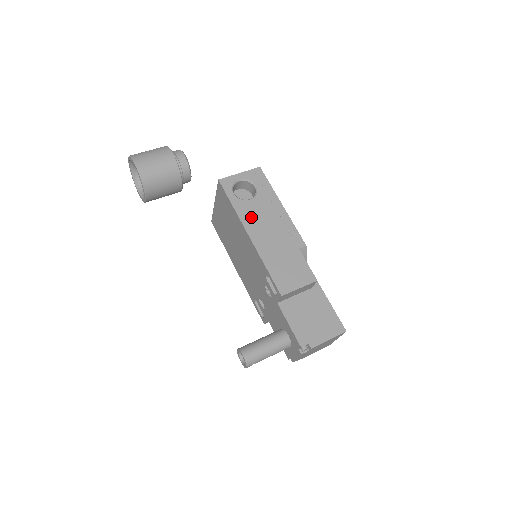
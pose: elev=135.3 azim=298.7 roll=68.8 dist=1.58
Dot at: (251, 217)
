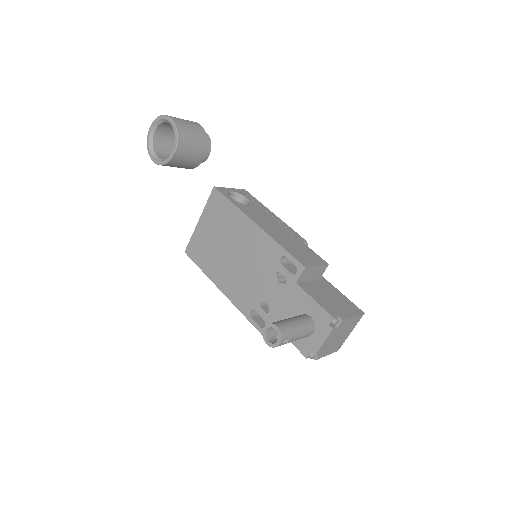
Dot at: (253, 214)
